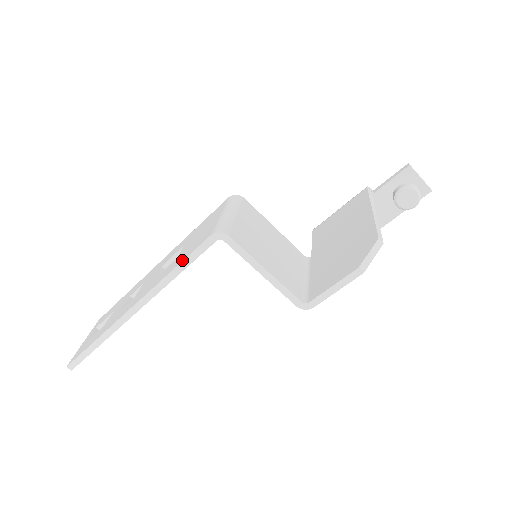
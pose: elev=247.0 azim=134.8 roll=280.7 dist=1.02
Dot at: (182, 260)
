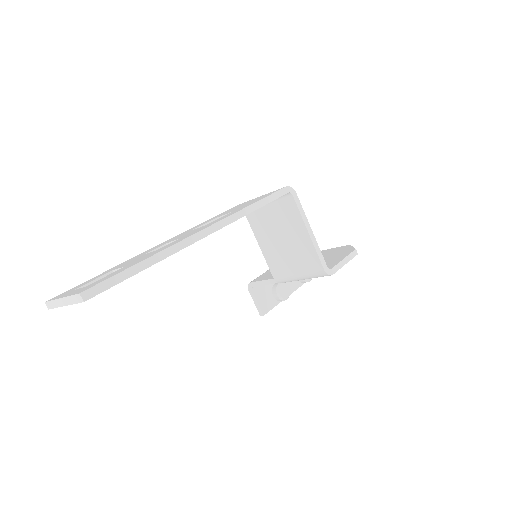
Dot at: (261, 199)
